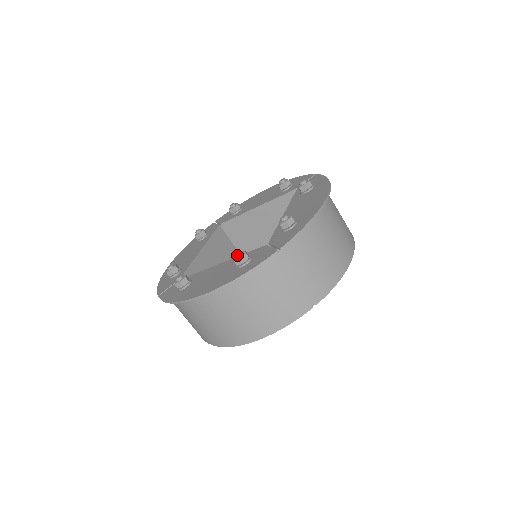
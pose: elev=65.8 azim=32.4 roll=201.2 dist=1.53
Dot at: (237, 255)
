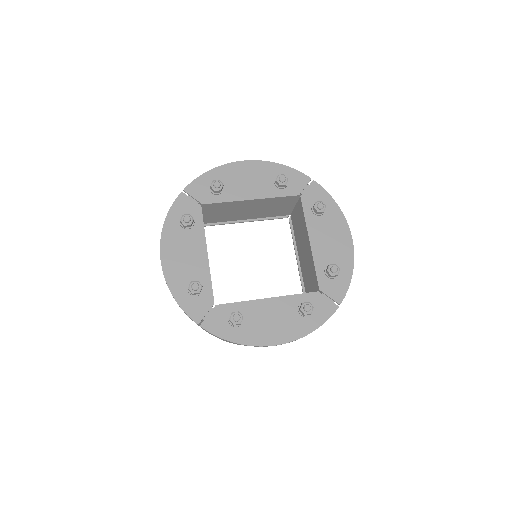
Dot at: (309, 311)
